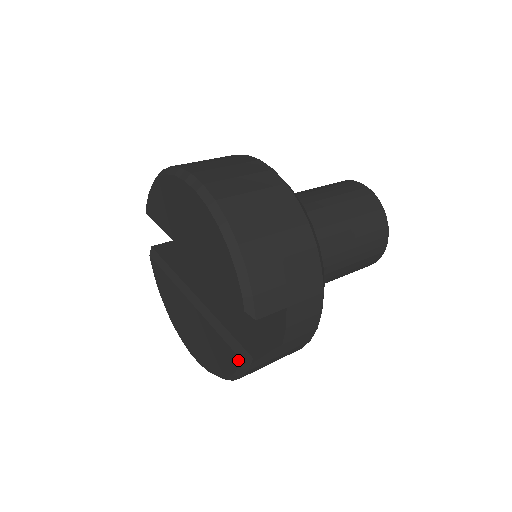
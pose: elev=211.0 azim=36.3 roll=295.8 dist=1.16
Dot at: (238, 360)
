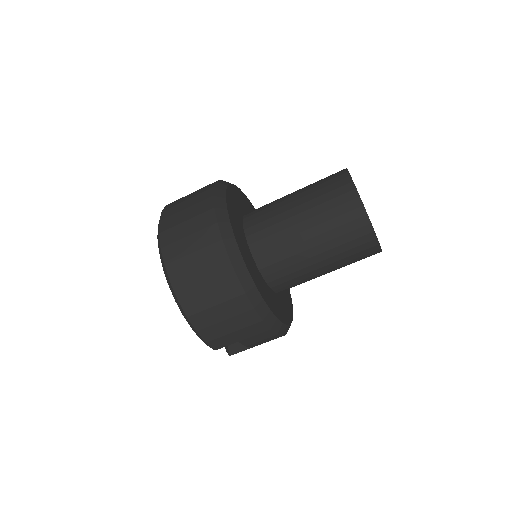
Dot at: occluded
